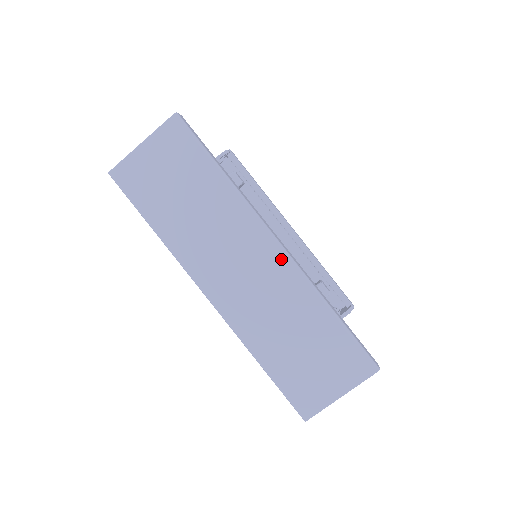
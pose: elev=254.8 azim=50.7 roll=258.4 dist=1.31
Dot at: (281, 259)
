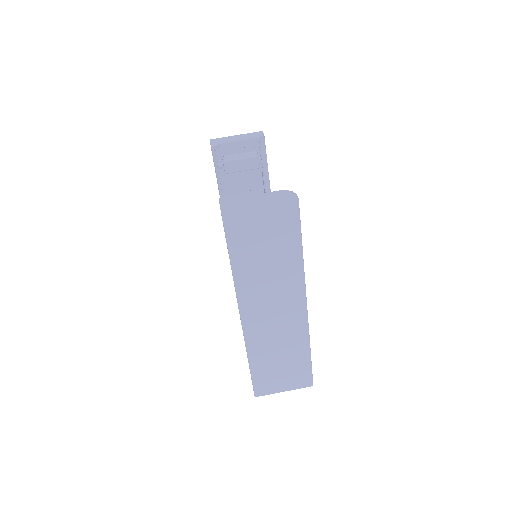
Dot at: (302, 315)
